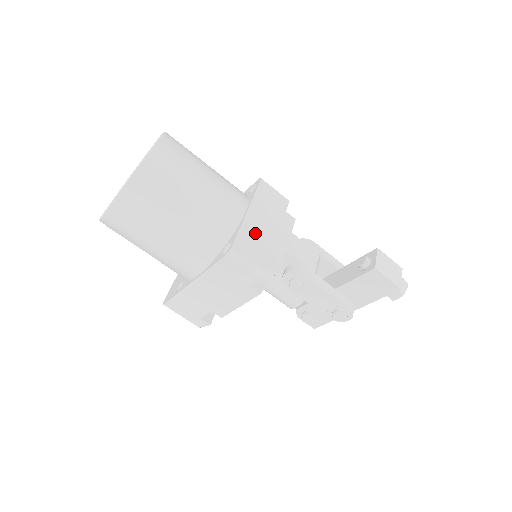
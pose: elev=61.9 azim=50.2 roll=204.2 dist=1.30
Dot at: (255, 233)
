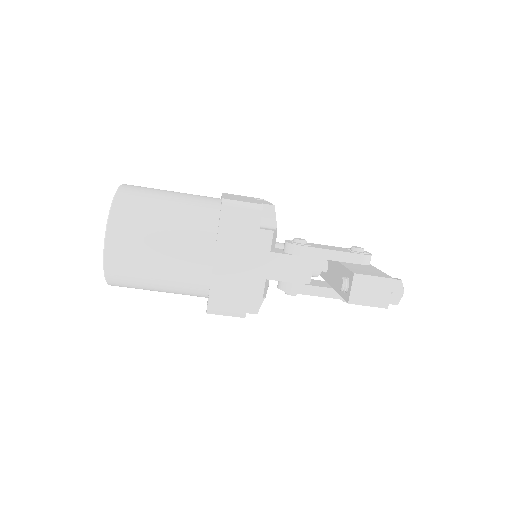
Dot at: (227, 279)
